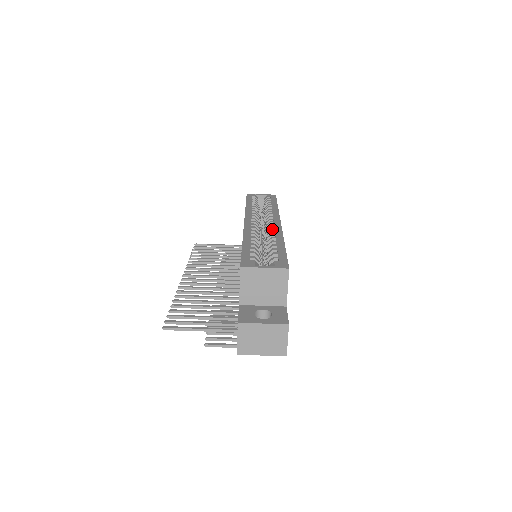
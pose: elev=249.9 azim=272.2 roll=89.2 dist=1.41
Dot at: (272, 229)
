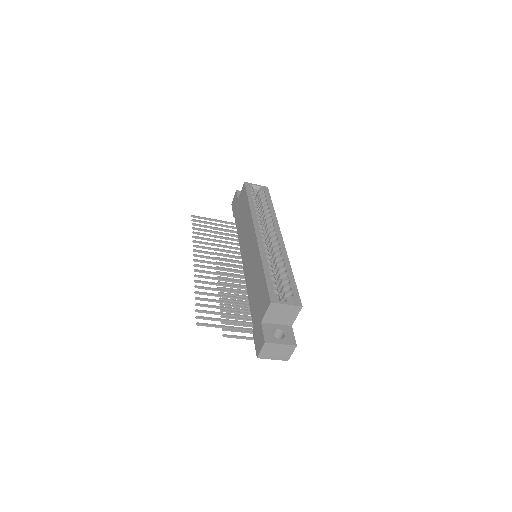
Dot at: (278, 247)
